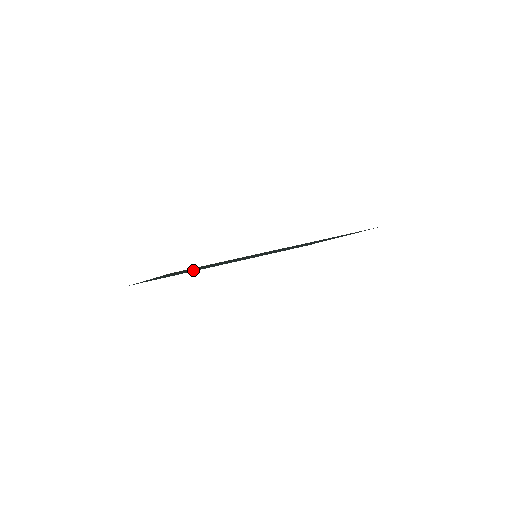
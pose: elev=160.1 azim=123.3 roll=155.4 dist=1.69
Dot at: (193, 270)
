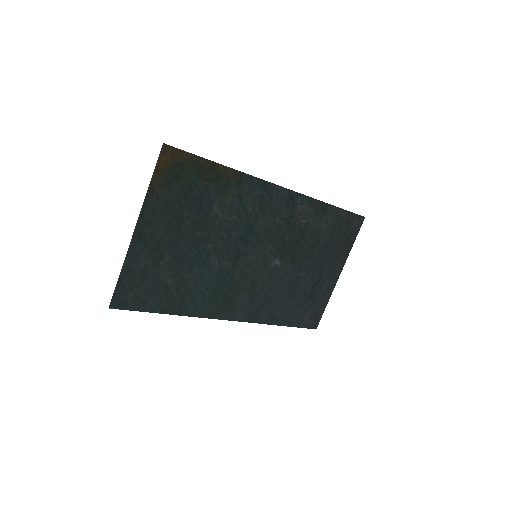
Dot at: (189, 271)
